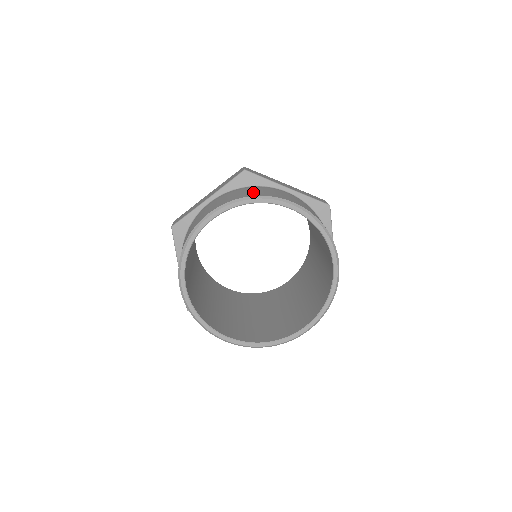
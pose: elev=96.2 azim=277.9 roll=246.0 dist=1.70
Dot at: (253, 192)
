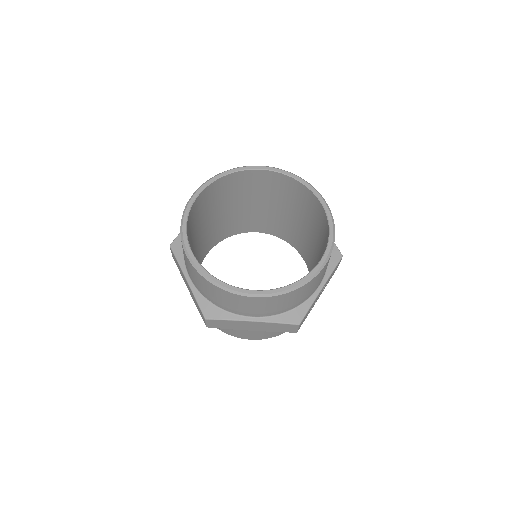
Dot at: occluded
